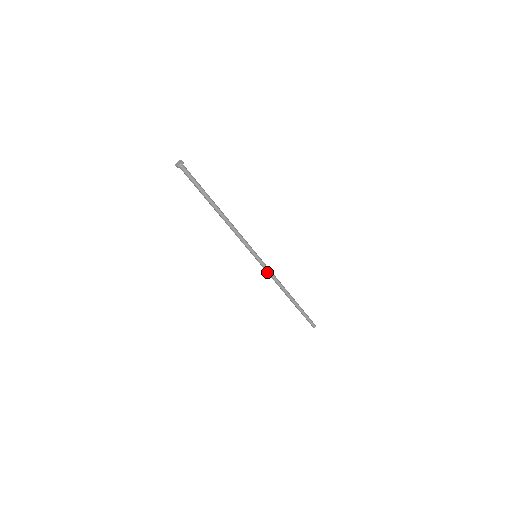
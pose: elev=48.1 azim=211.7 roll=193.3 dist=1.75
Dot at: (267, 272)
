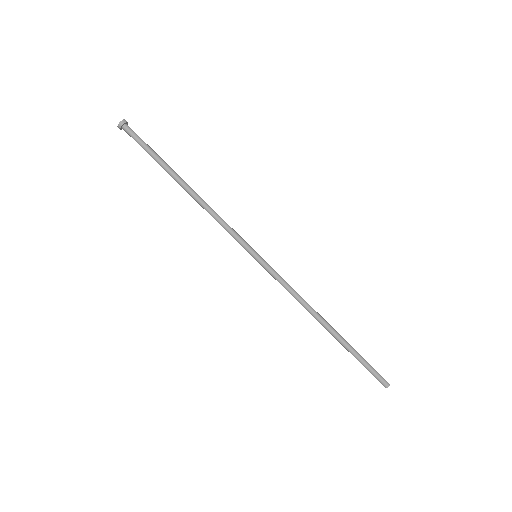
Dot at: (279, 282)
